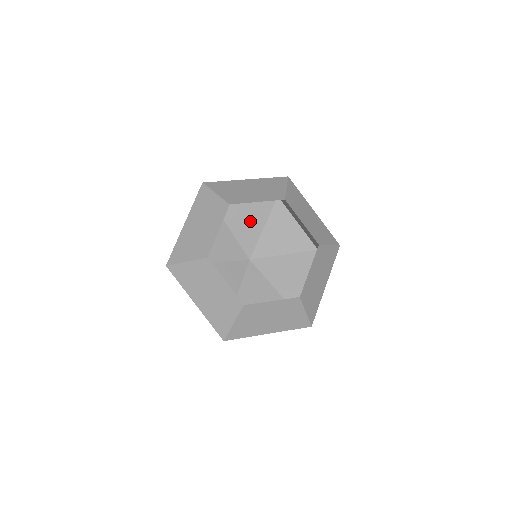
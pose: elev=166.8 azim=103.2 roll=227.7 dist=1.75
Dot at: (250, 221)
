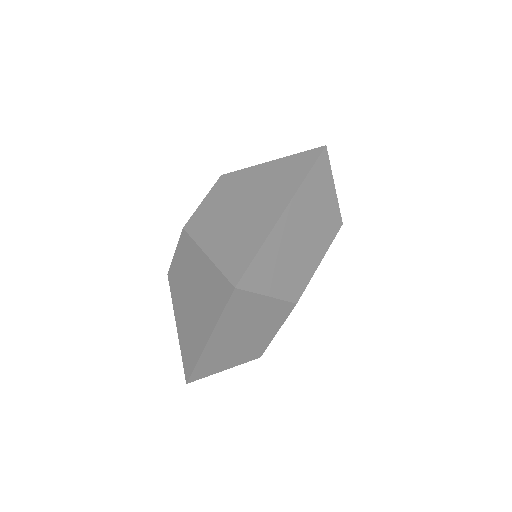
Dot at: occluded
